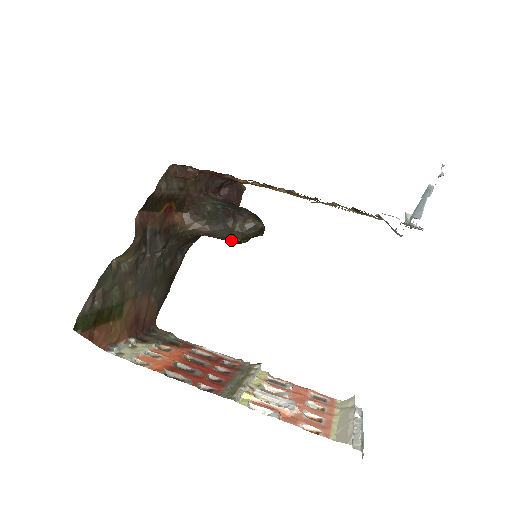
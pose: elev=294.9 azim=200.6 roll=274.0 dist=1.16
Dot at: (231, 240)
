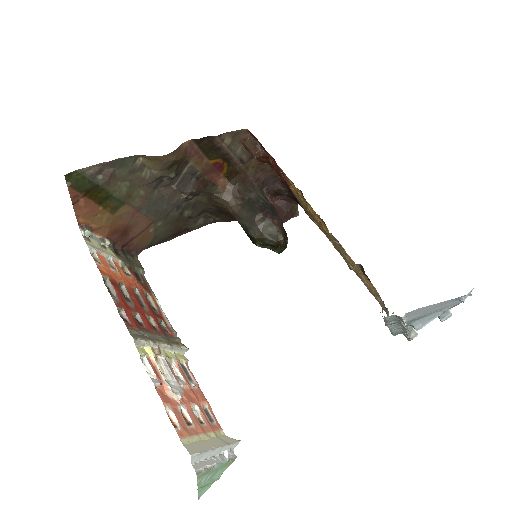
Dot at: (249, 232)
